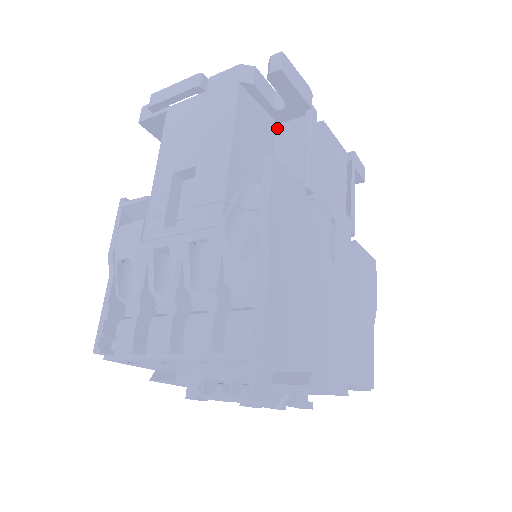
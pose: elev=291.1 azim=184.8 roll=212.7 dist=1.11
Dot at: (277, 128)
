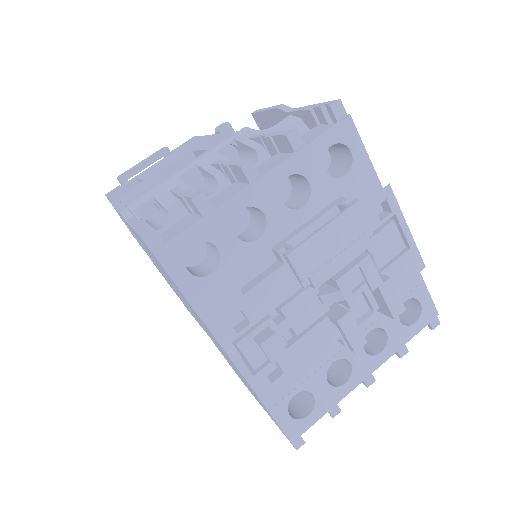
Dot at: occluded
